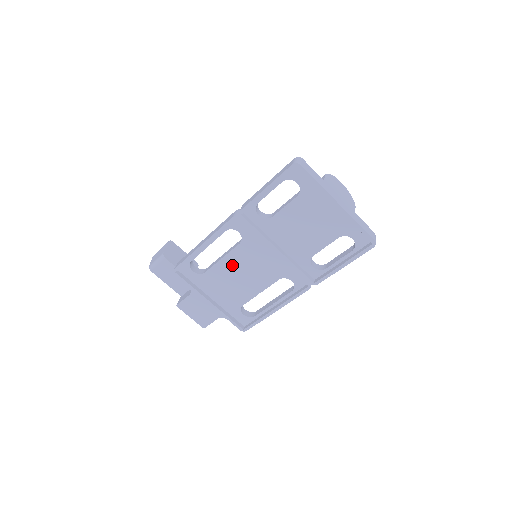
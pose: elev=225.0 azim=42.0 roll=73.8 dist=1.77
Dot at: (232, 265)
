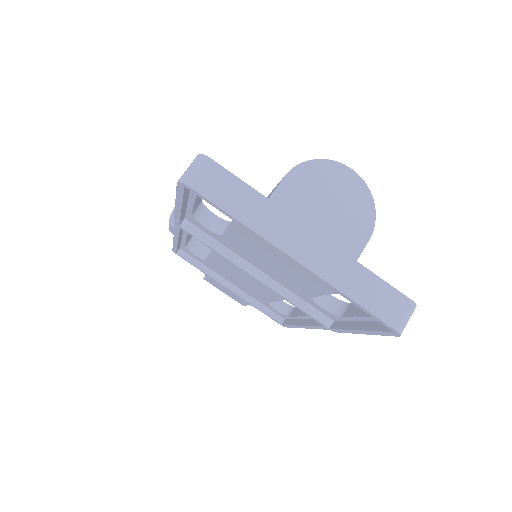
Dot at: (226, 264)
